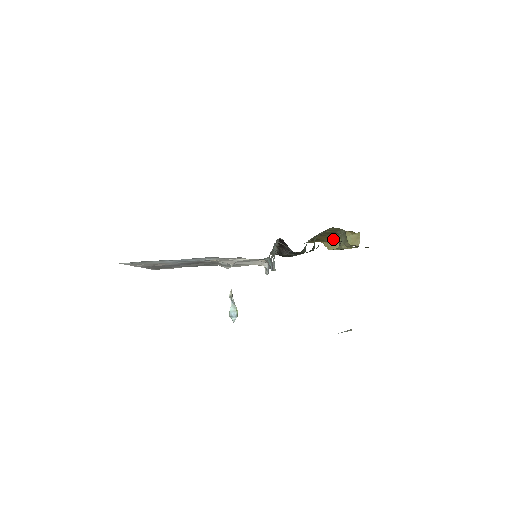
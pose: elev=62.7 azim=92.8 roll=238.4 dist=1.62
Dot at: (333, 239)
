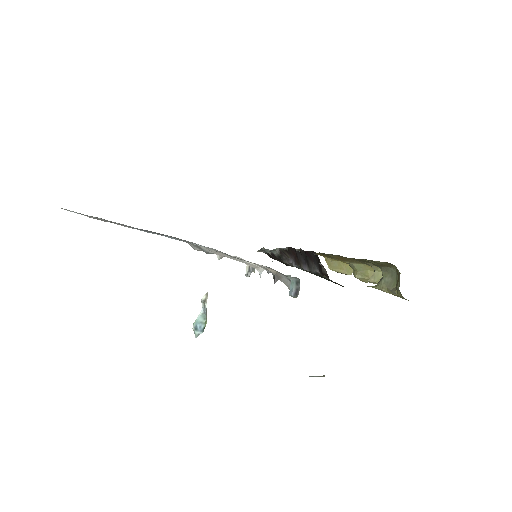
Dot at: (350, 263)
